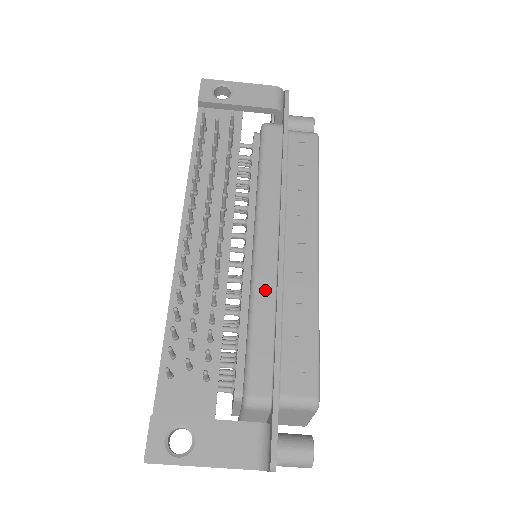
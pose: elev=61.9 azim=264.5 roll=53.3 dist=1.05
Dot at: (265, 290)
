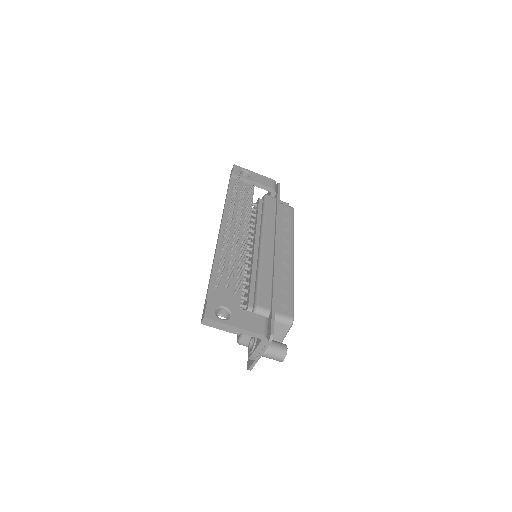
Dot at: (267, 264)
